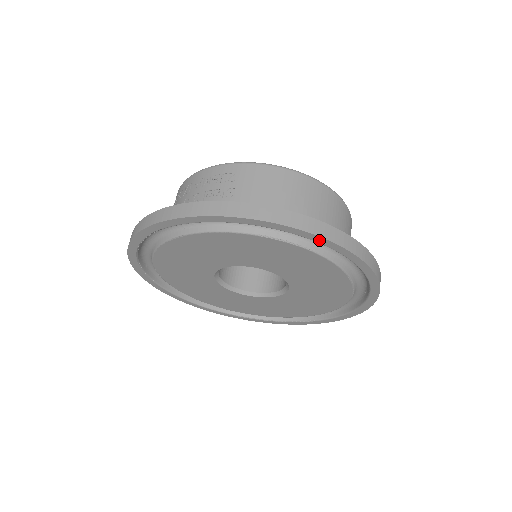
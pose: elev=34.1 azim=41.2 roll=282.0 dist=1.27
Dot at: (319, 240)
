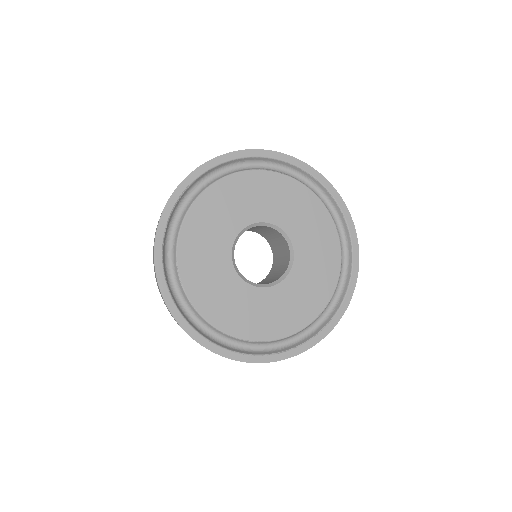
Dot at: (294, 161)
